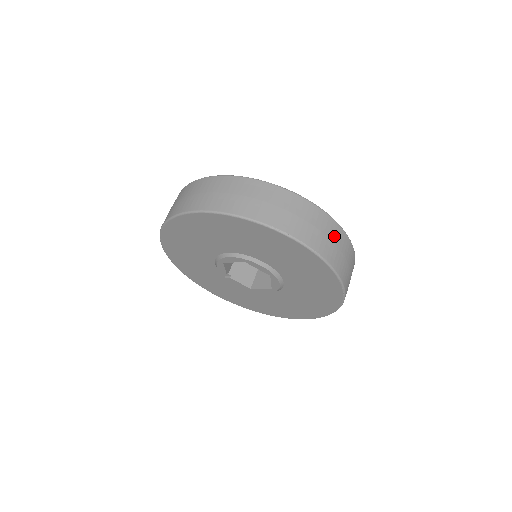
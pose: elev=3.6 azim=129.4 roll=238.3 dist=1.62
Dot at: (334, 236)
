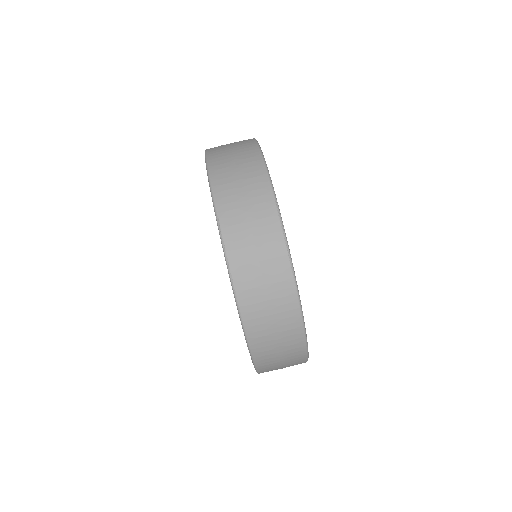
Dot at: (276, 292)
